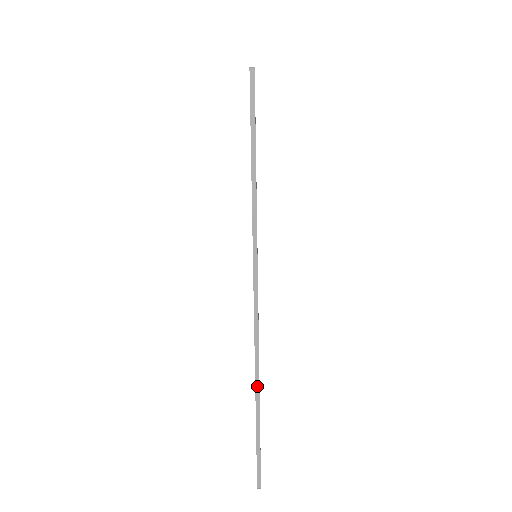
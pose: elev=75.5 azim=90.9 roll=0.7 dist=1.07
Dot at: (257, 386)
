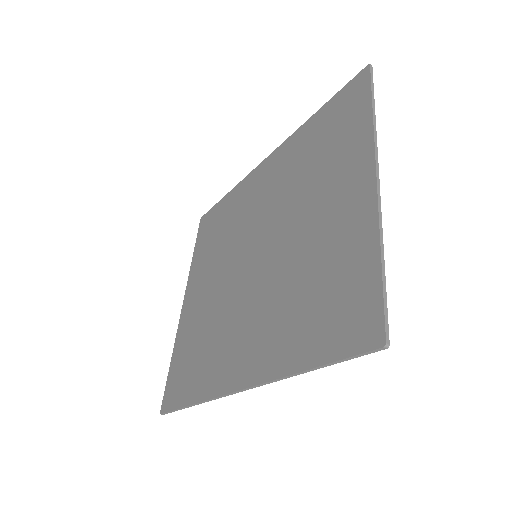
Dot at: (202, 402)
